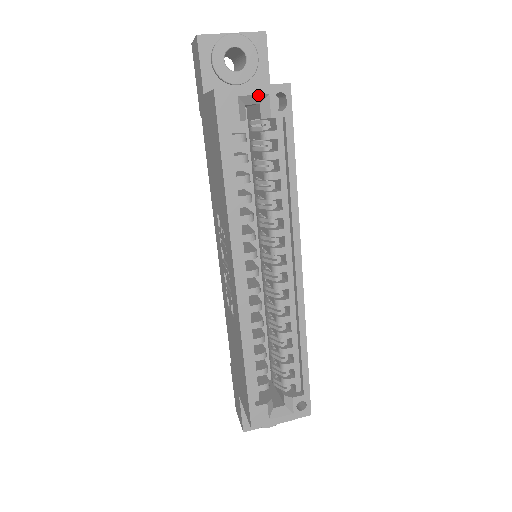
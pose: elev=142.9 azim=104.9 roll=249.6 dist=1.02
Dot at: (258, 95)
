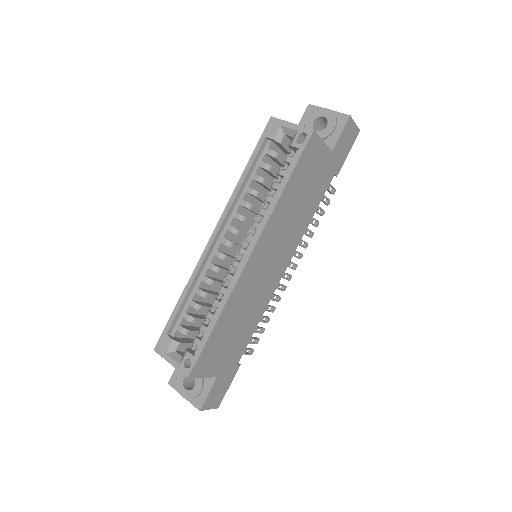
Dot at: (292, 129)
